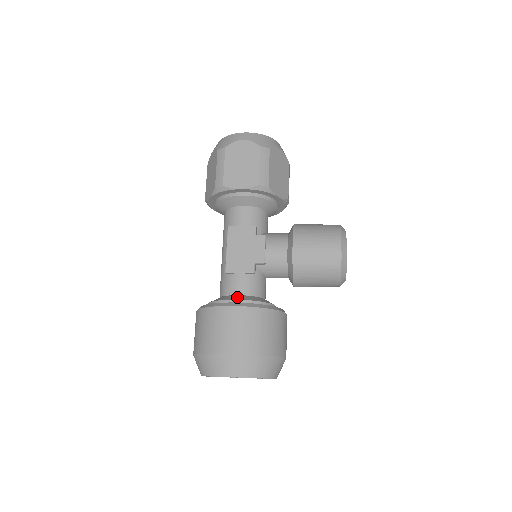
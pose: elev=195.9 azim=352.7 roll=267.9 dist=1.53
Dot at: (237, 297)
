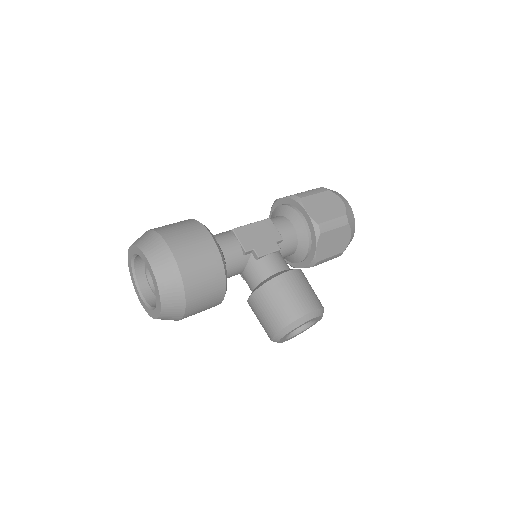
Dot at: occluded
